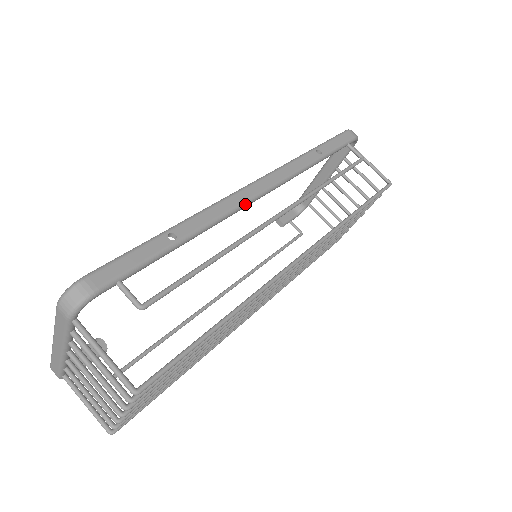
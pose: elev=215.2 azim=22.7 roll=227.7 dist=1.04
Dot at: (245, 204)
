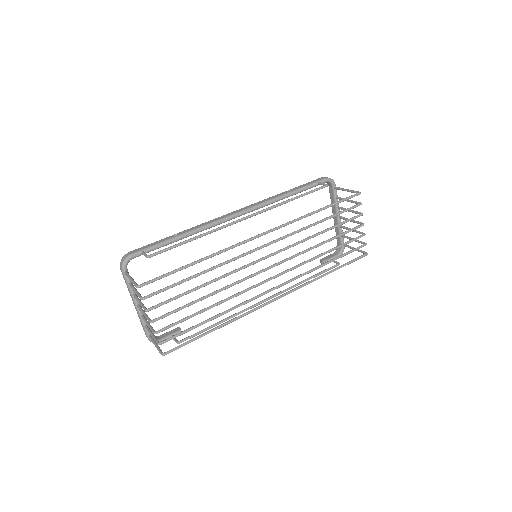
Dot at: (224, 219)
